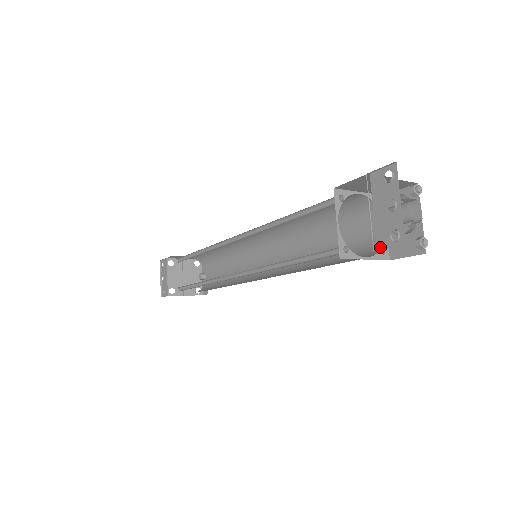
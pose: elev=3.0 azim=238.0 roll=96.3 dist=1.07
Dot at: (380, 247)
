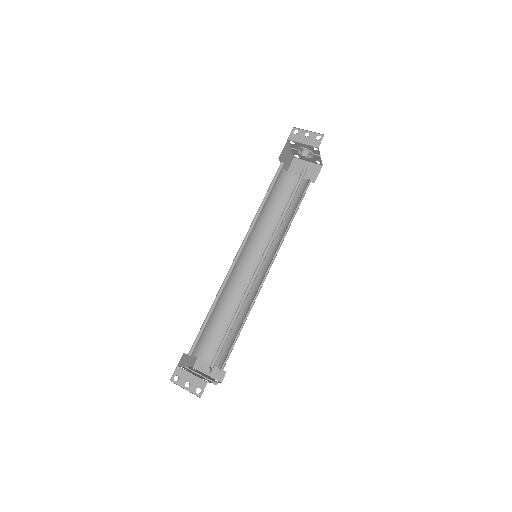
Dot at: (318, 146)
